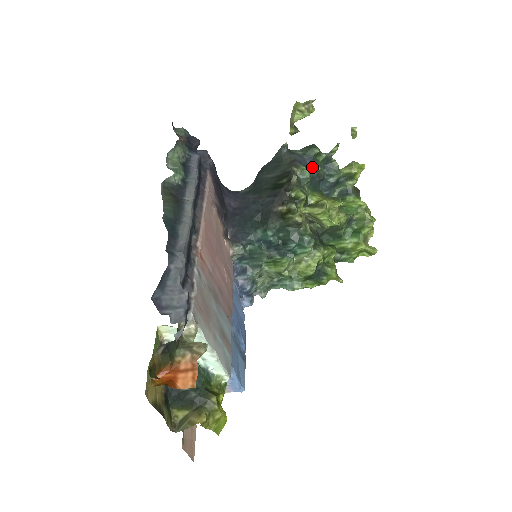
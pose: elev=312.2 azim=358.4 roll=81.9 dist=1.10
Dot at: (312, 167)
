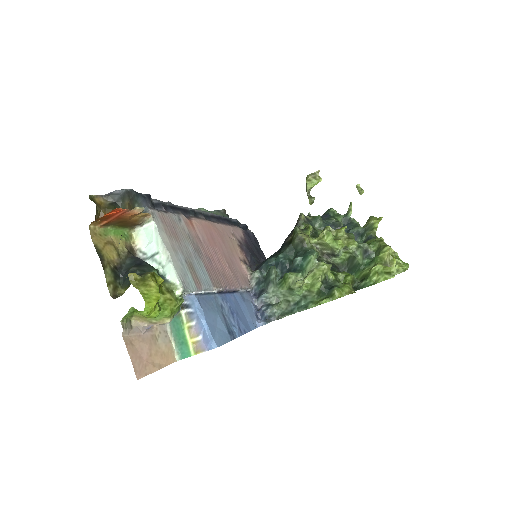
Dot at: (327, 219)
